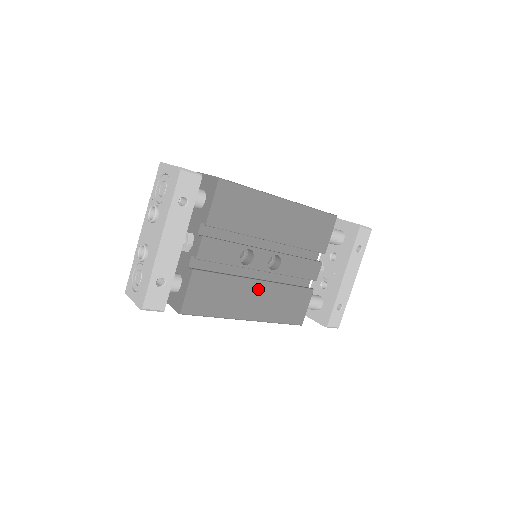
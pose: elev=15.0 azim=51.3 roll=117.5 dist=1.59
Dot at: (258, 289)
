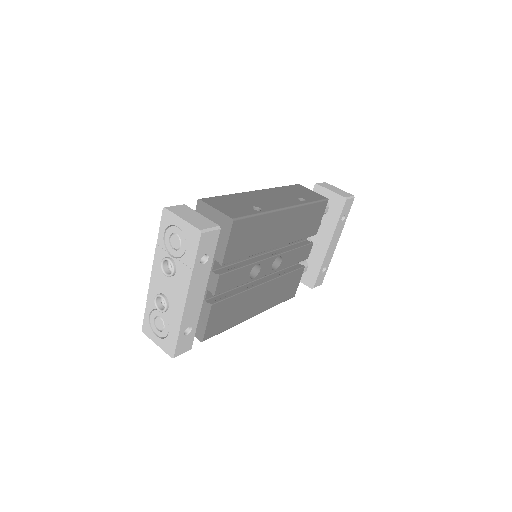
Dot at: (263, 290)
